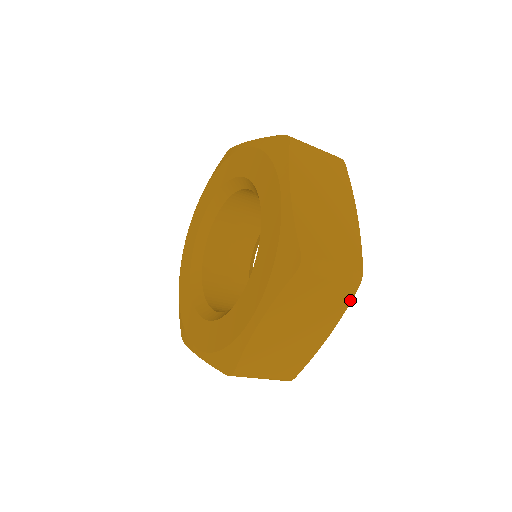
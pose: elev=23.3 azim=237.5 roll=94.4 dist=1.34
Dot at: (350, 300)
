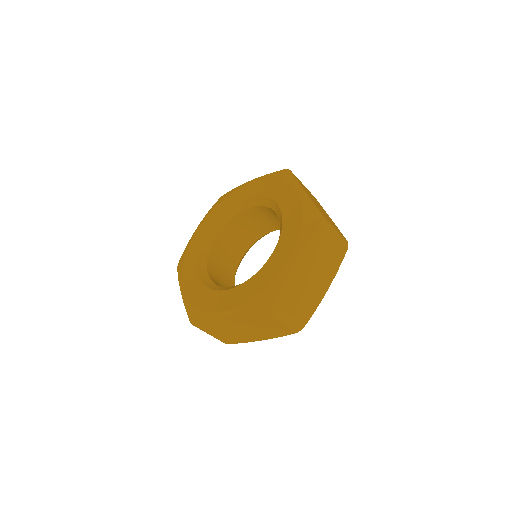
Dot at: (342, 260)
